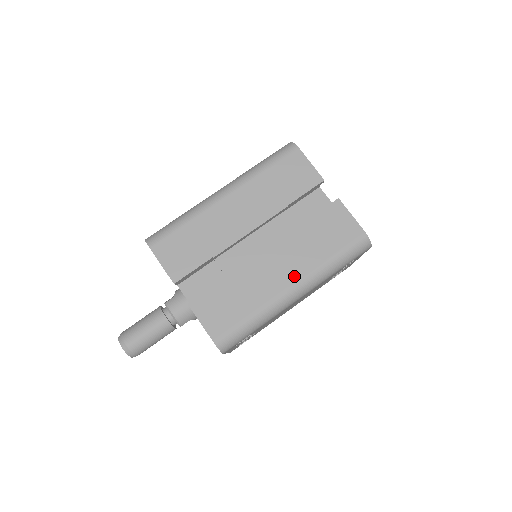
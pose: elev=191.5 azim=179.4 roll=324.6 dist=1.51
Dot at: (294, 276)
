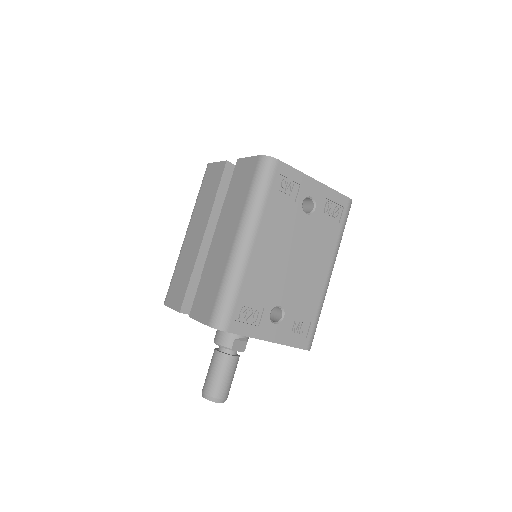
Dot at: (233, 231)
